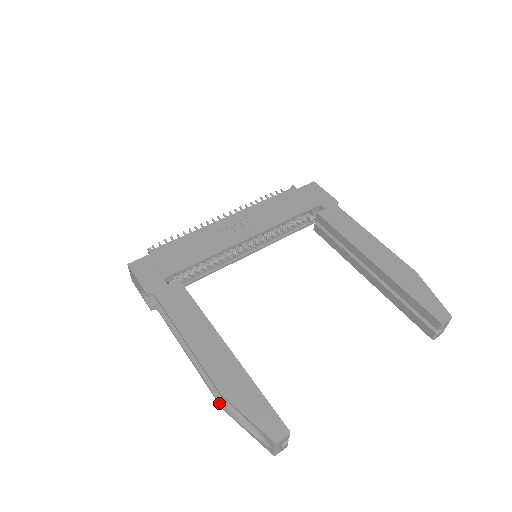
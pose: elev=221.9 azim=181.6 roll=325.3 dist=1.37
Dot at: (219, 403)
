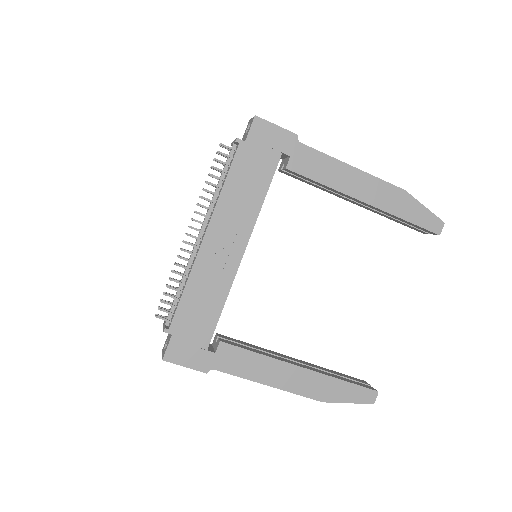
Dot at: occluded
